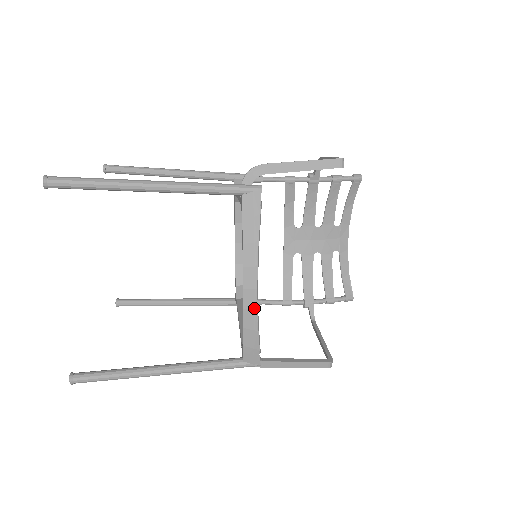
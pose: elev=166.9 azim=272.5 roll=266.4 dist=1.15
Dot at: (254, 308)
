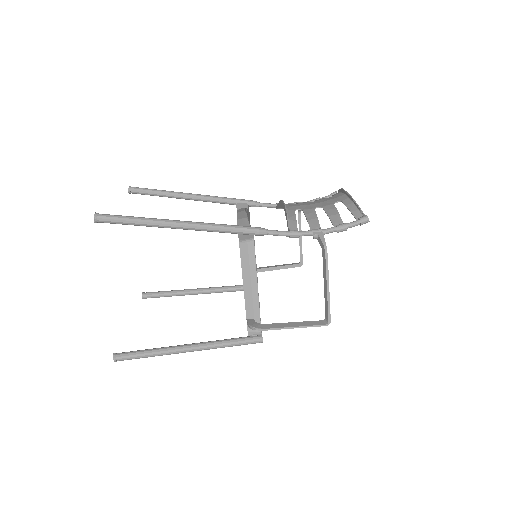
Dot at: occluded
